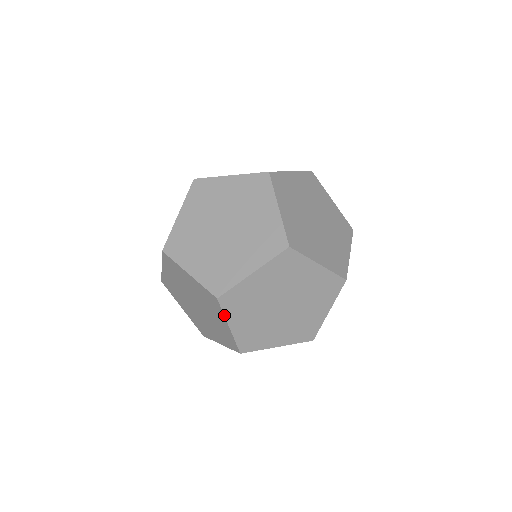
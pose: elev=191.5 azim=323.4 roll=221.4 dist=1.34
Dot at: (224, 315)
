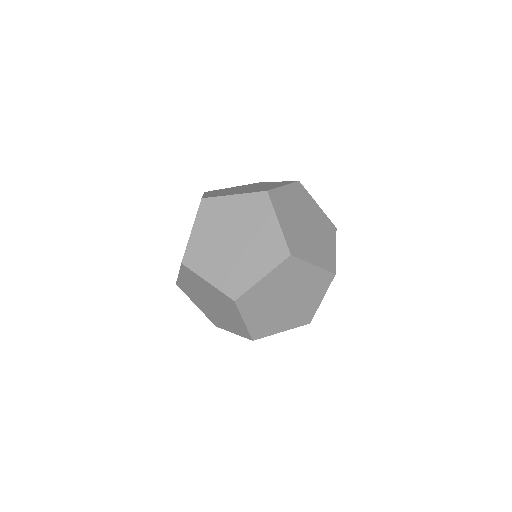
Dot at: (273, 208)
